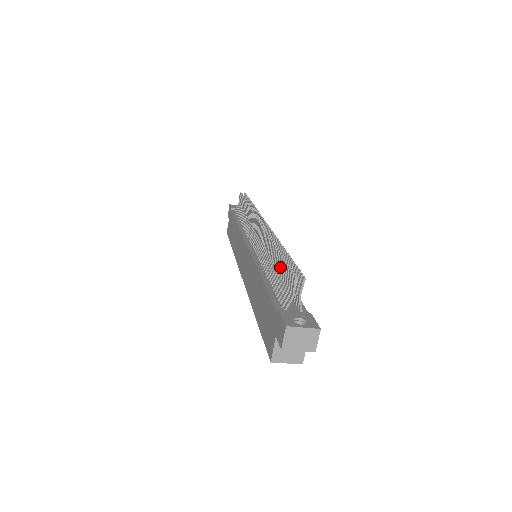
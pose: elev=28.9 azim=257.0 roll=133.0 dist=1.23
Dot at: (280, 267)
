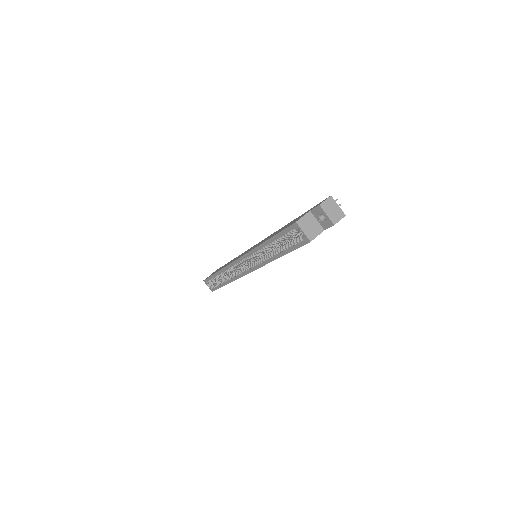
Dot at: occluded
